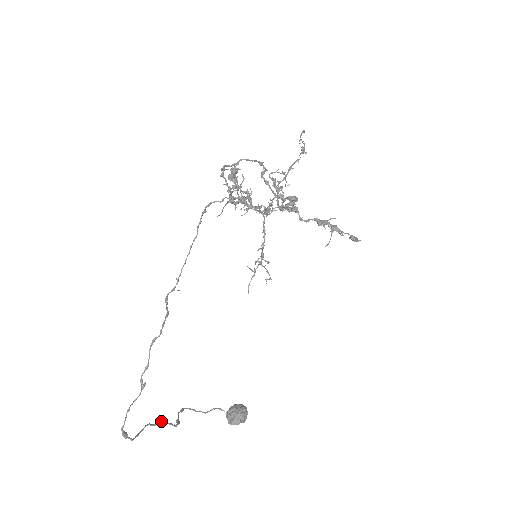
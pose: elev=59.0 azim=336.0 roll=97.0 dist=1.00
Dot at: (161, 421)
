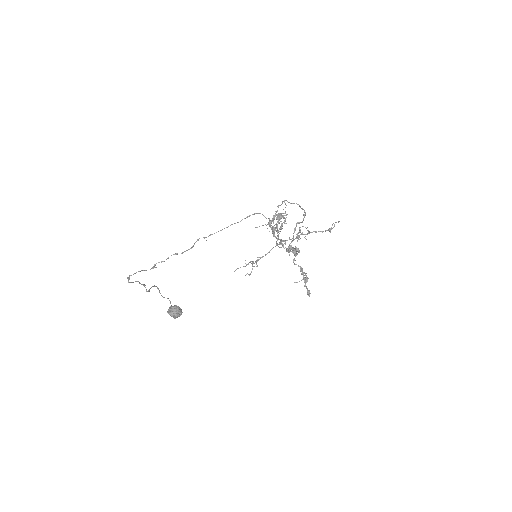
Dot at: (144, 284)
